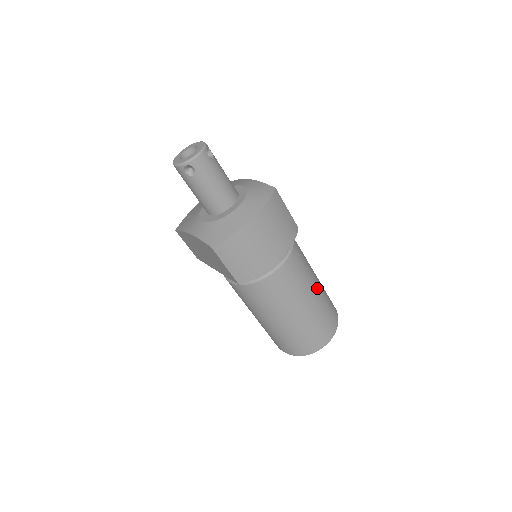
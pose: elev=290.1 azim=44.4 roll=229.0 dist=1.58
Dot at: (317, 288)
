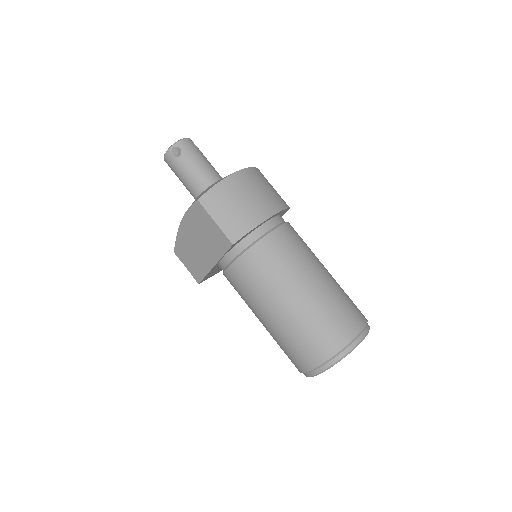
Dot at: (327, 272)
